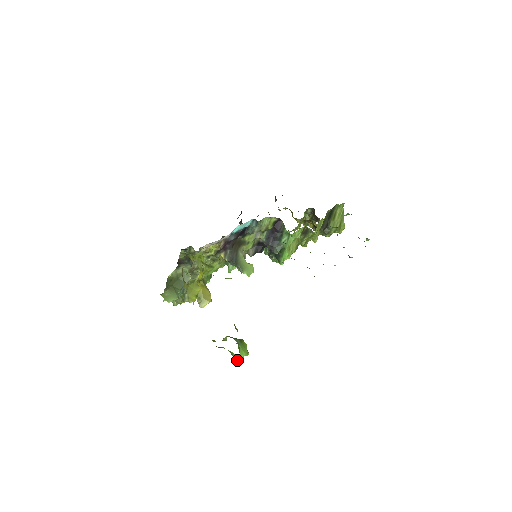
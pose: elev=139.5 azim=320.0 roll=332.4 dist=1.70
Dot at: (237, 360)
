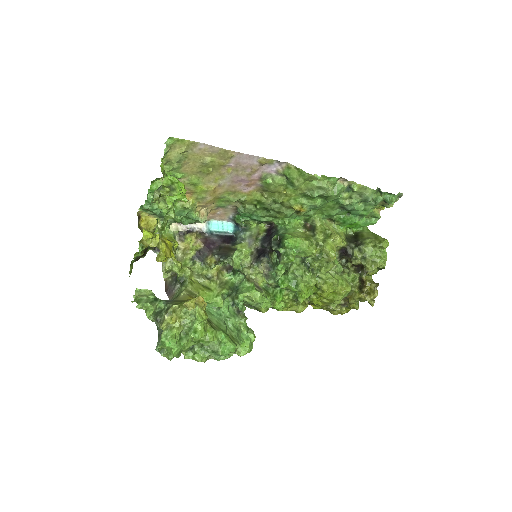
Dot at: (171, 197)
